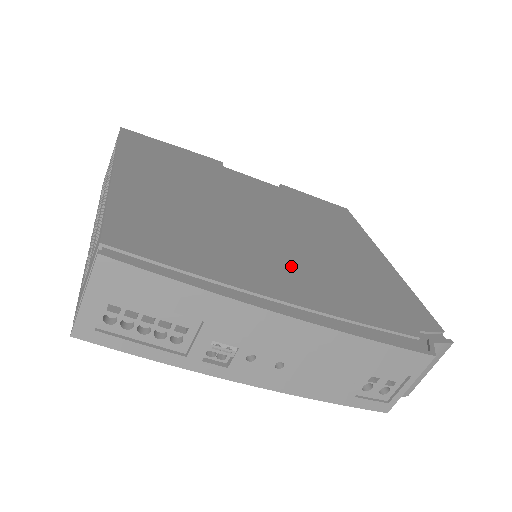
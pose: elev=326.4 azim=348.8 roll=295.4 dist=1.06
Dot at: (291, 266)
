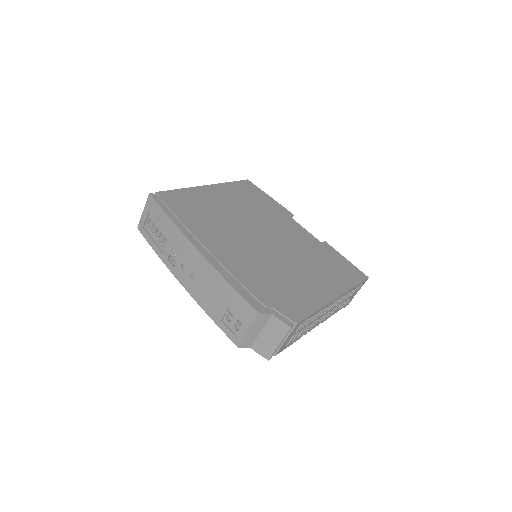
Dot at: (239, 248)
